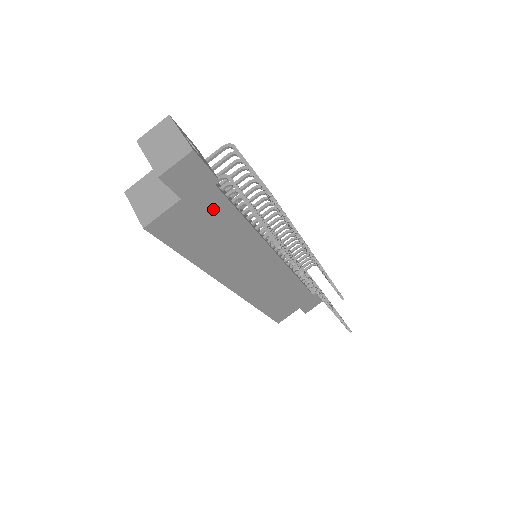
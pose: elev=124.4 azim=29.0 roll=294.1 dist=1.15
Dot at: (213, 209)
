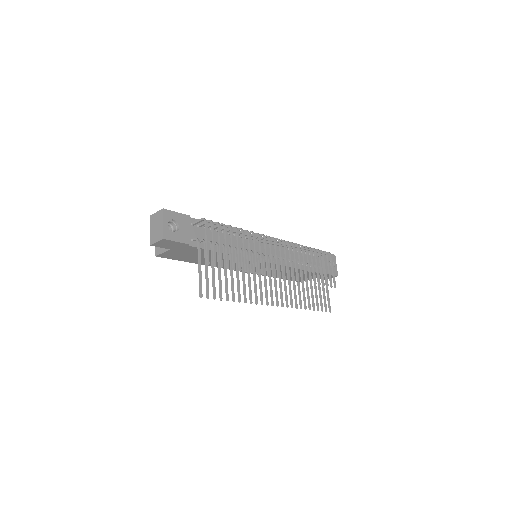
Dot at: (195, 251)
